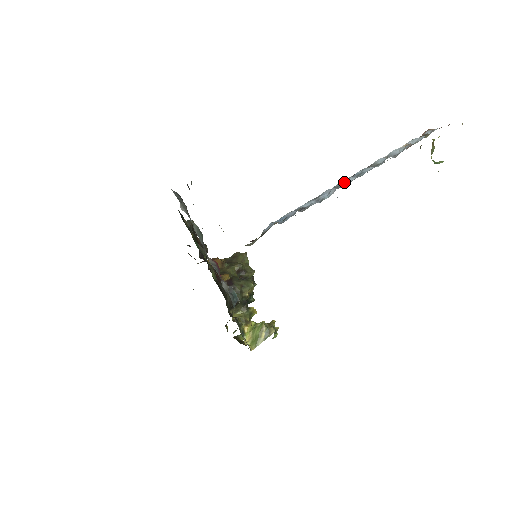
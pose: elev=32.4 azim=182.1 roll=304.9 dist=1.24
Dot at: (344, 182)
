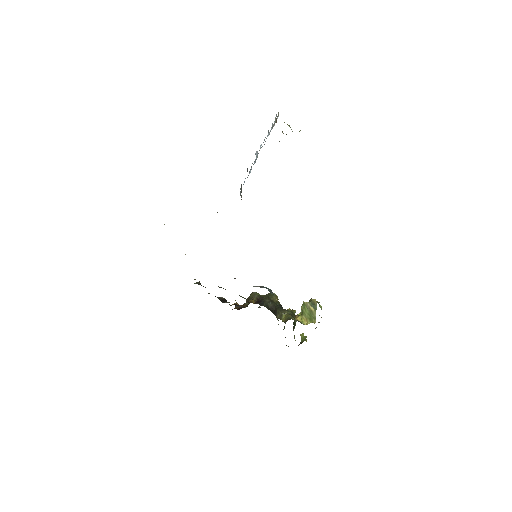
Dot at: occluded
